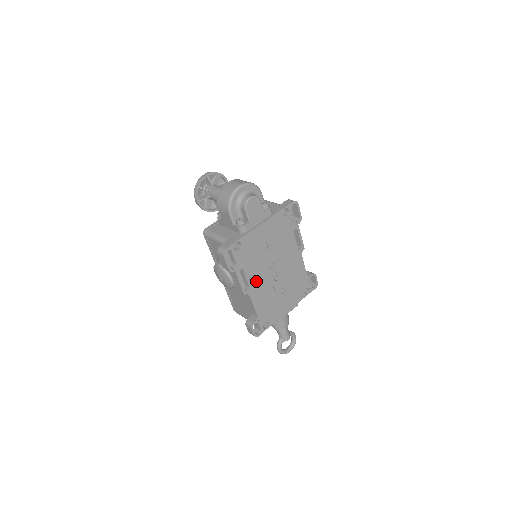
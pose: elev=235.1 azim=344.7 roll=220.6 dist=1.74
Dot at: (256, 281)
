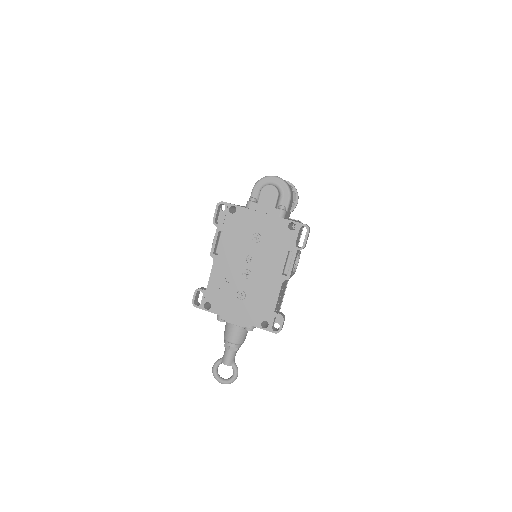
Dot at: (227, 256)
